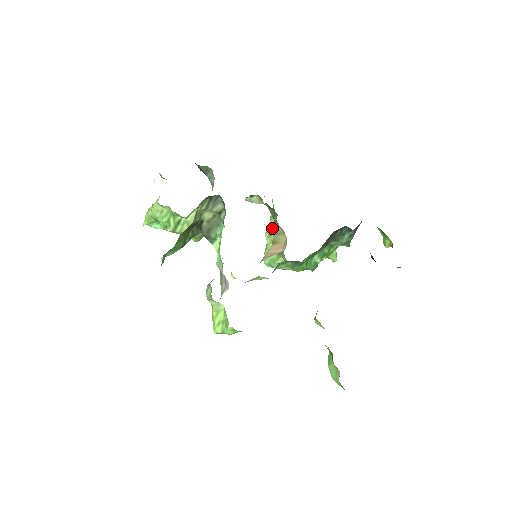
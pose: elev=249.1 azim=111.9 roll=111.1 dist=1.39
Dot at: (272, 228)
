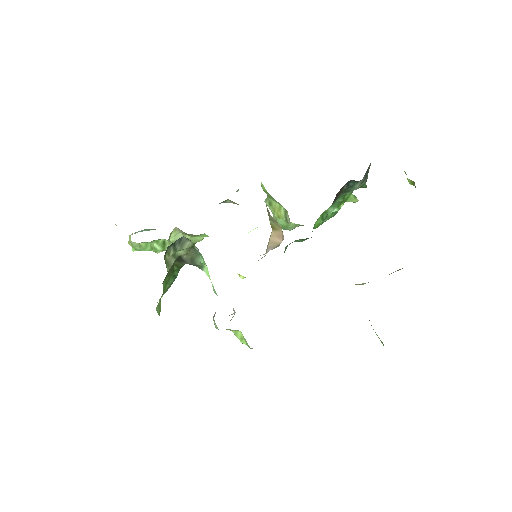
Dot at: (269, 198)
